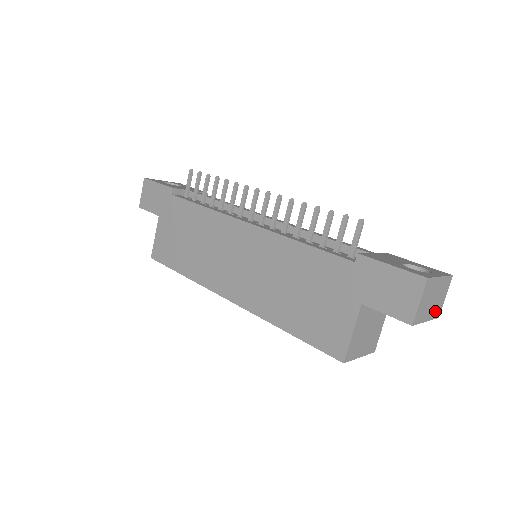
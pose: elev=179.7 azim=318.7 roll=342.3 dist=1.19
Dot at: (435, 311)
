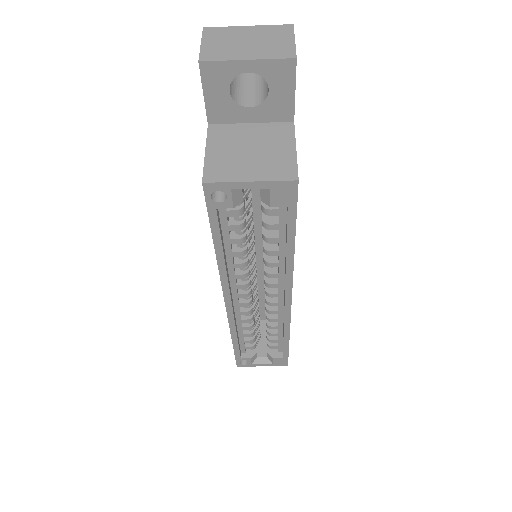
Dot at: (272, 52)
